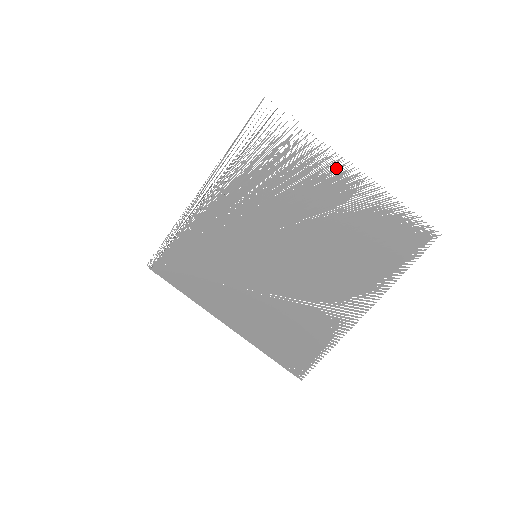
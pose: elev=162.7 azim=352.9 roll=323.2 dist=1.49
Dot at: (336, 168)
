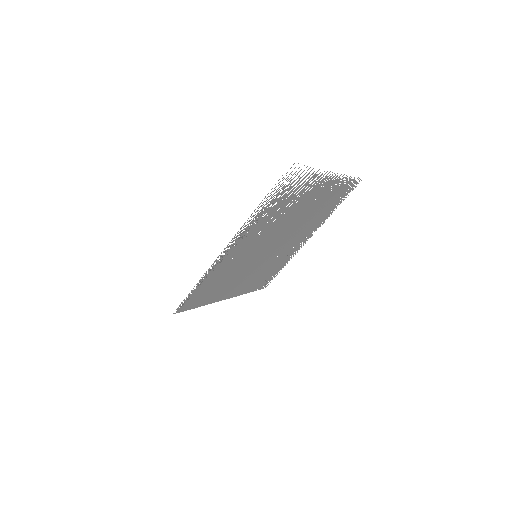
Dot at: (322, 181)
